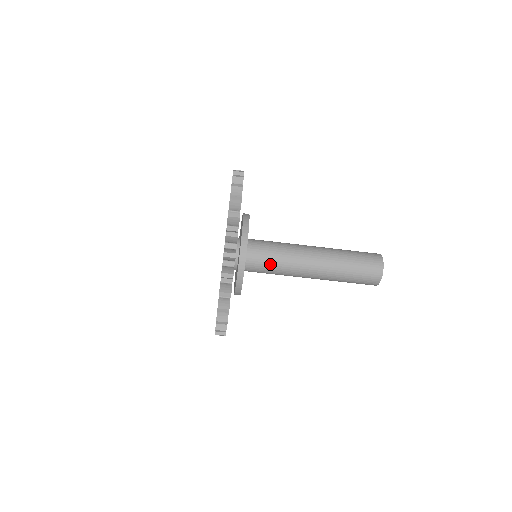
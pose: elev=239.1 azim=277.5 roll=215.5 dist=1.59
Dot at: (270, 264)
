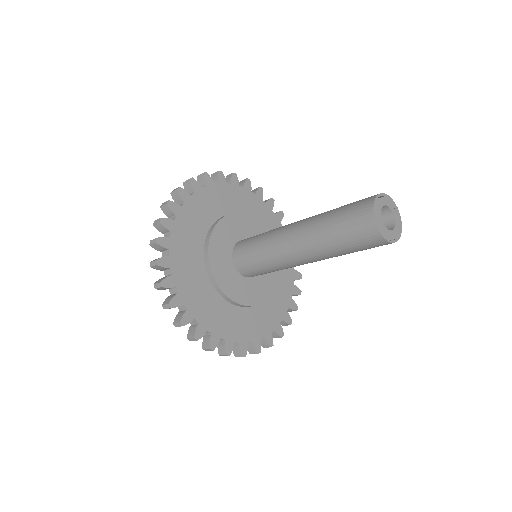
Dot at: occluded
